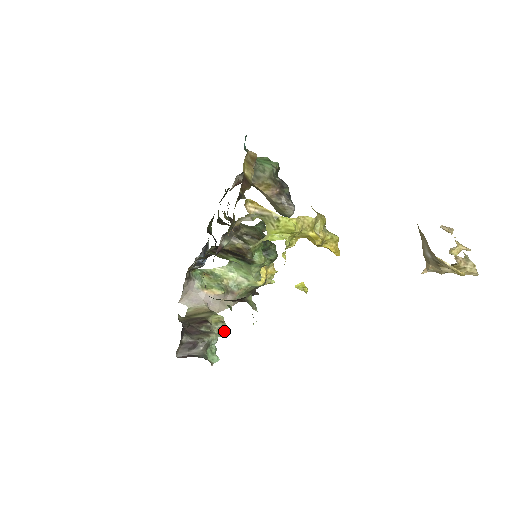
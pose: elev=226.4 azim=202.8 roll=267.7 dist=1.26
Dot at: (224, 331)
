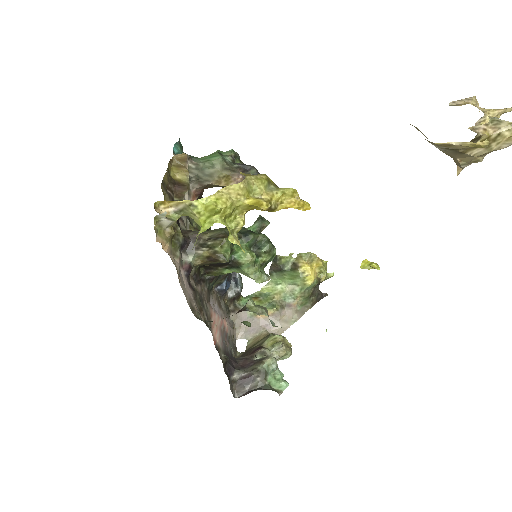
Dot at: (287, 351)
